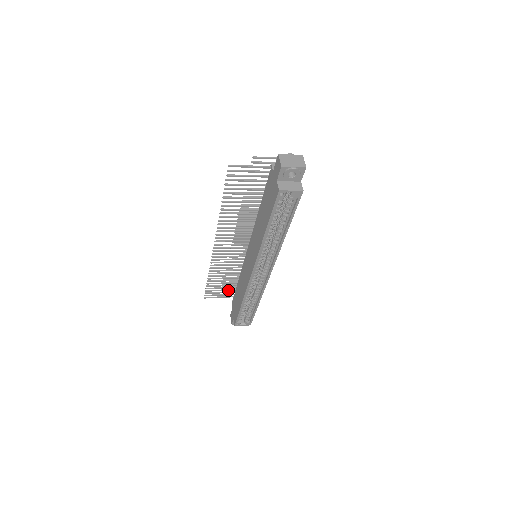
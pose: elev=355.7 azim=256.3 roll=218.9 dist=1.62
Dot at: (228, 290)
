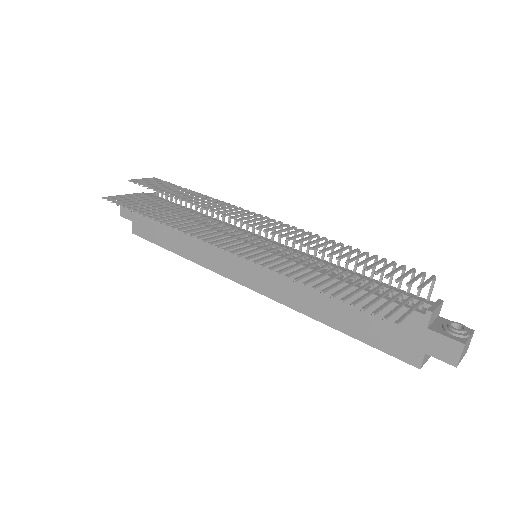
Dot at: occluded
